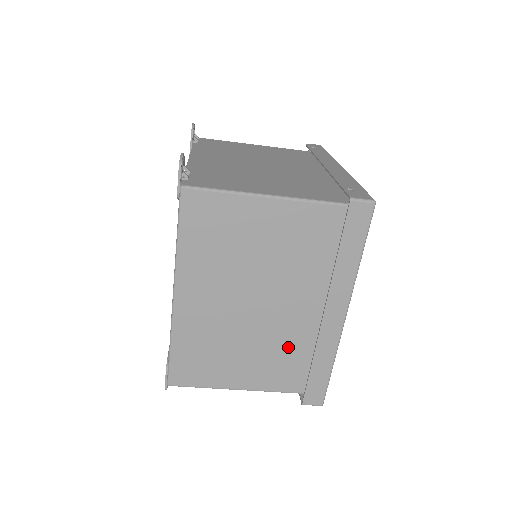
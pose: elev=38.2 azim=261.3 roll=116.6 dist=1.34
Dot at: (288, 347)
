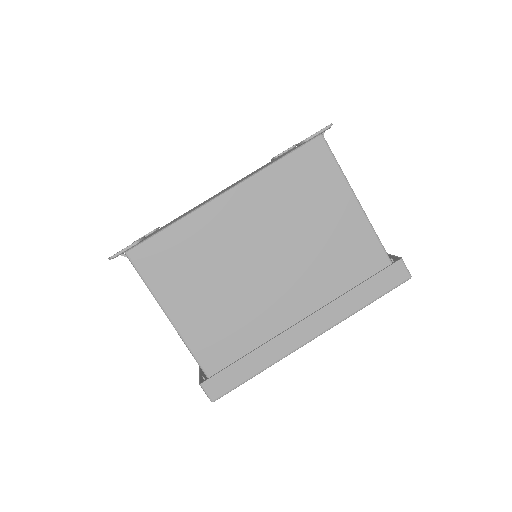
Dot at: (246, 323)
